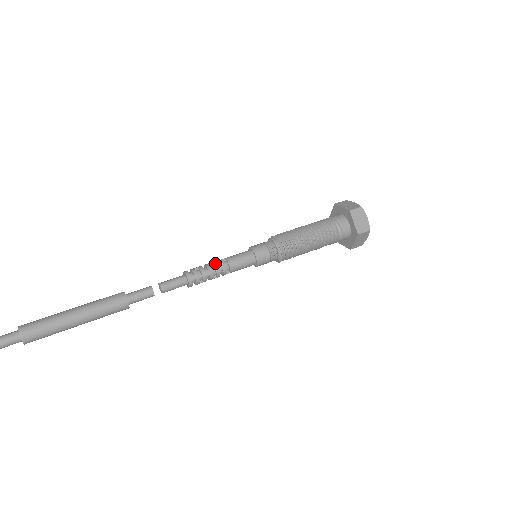
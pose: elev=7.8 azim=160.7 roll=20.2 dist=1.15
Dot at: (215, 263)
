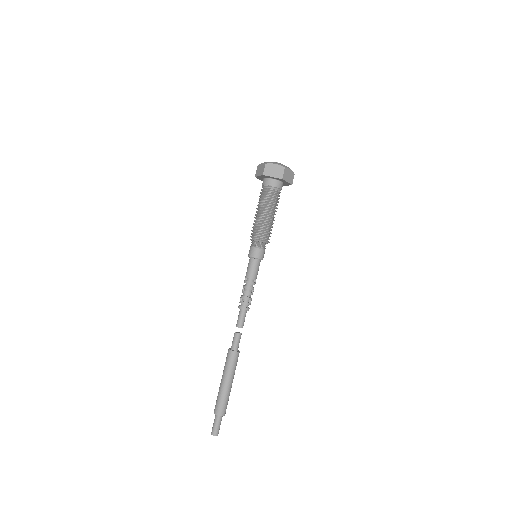
Dot at: (244, 286)
